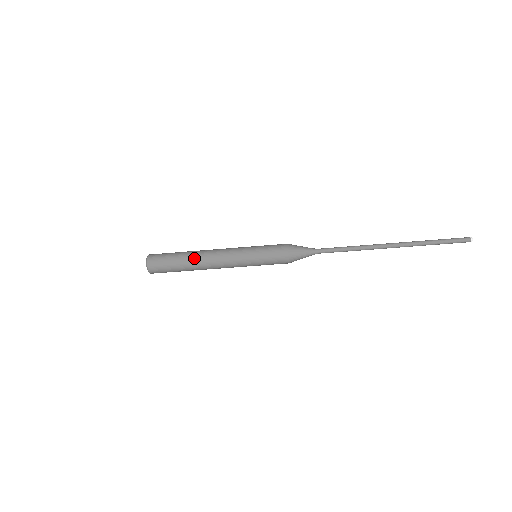
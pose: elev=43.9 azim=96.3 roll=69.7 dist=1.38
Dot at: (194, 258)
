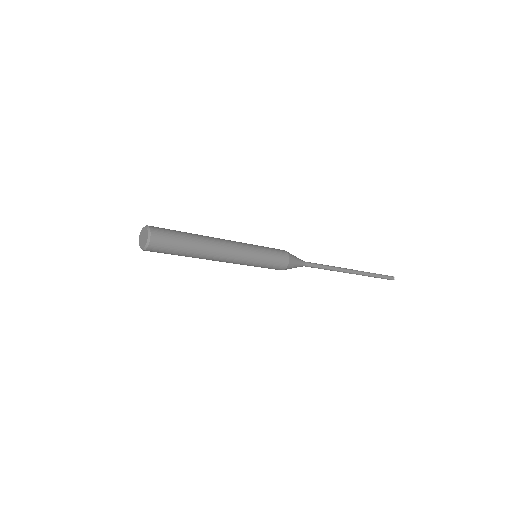
Dot at: (205, 240)
